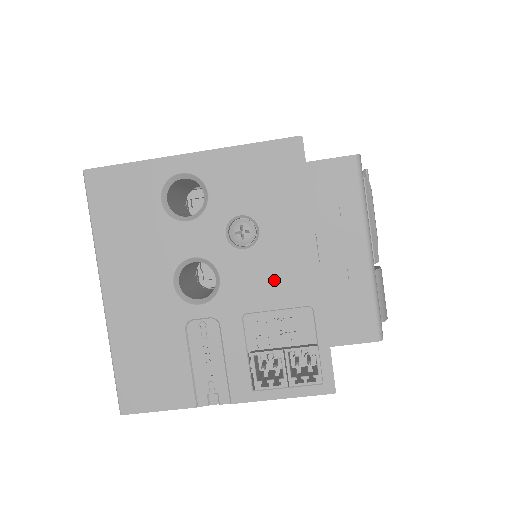
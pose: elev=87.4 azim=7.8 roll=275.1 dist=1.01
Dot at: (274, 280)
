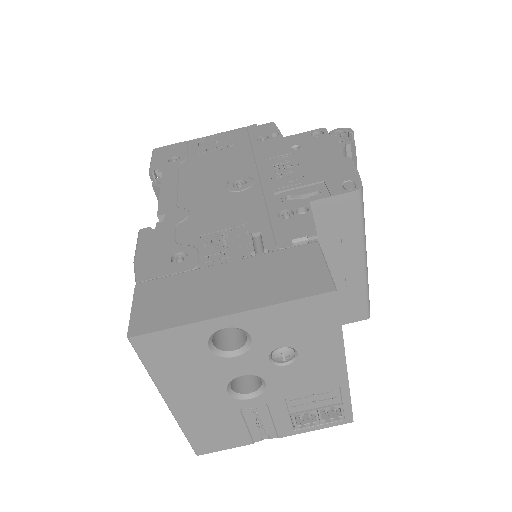
Dot at: (310, 378)
